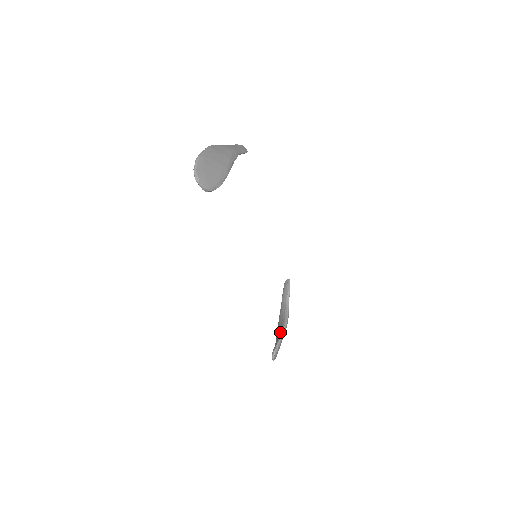
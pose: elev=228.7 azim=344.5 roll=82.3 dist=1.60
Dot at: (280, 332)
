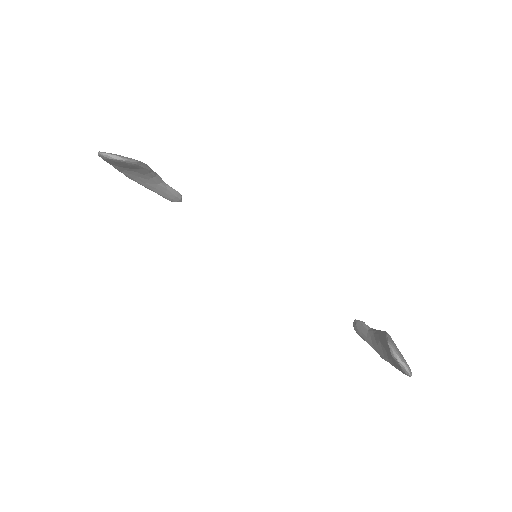
Dot at: (383, 341)
